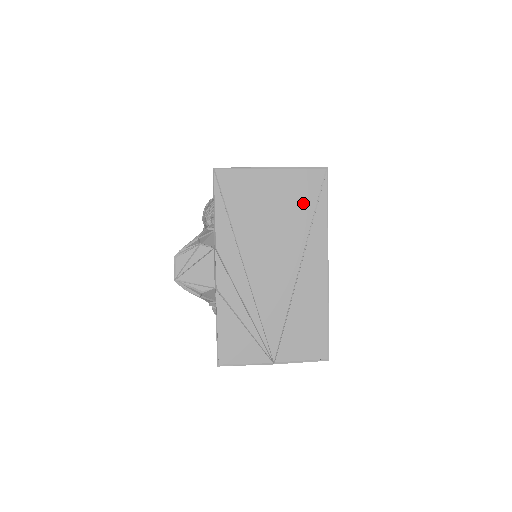
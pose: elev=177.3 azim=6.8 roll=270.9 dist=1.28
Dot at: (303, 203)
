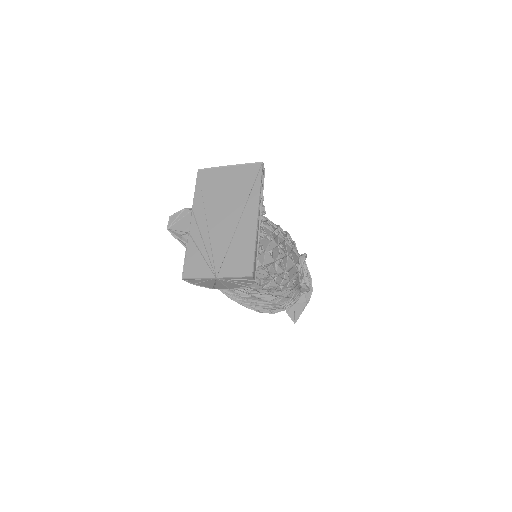
Dot at: (246, 182)
